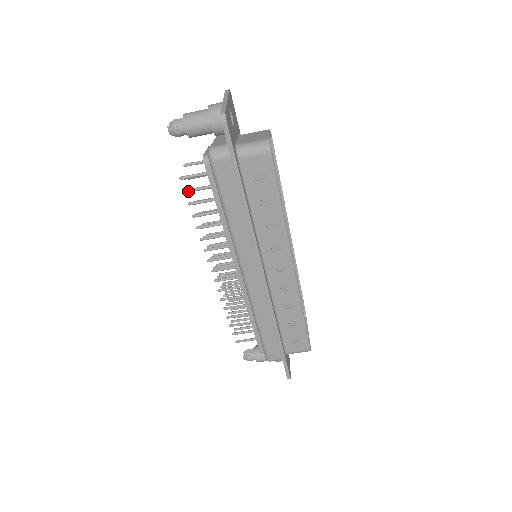
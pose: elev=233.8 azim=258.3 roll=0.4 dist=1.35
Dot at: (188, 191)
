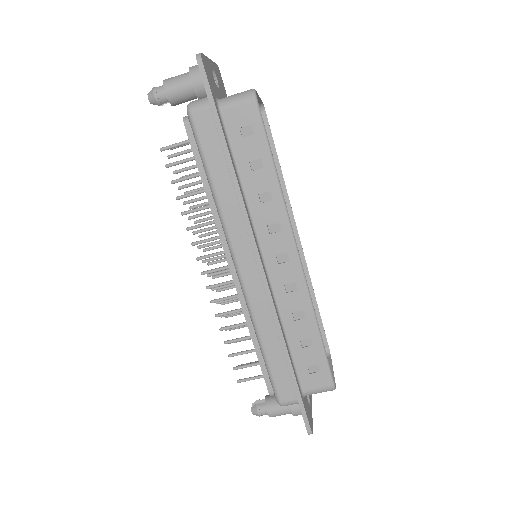
Dot at: (170, 165)
